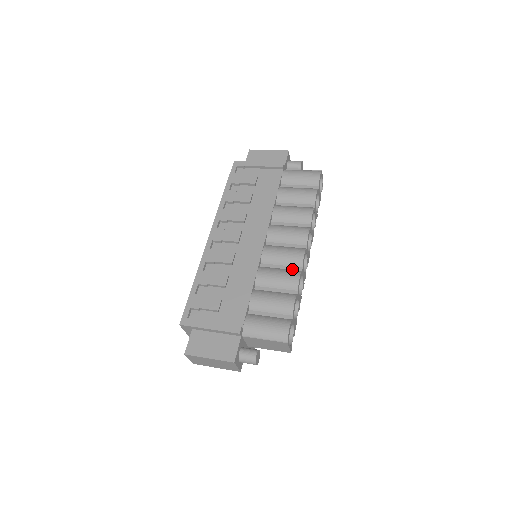
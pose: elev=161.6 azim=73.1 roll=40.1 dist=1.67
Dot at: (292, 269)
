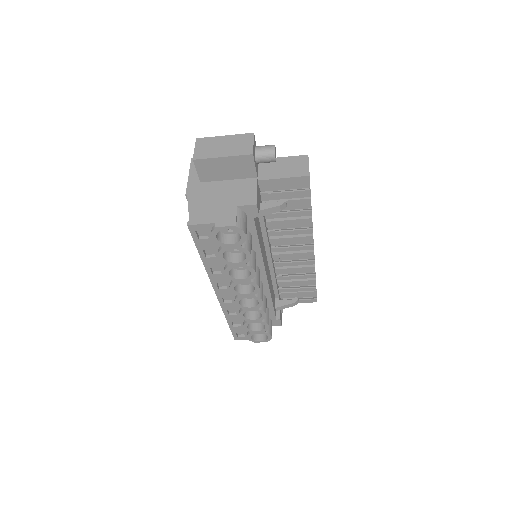
Dot at: occluded
